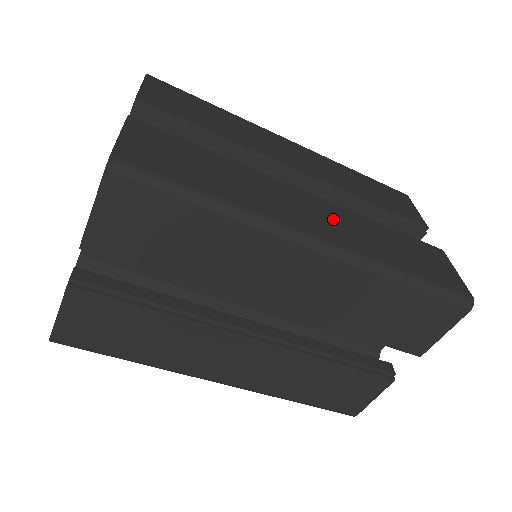
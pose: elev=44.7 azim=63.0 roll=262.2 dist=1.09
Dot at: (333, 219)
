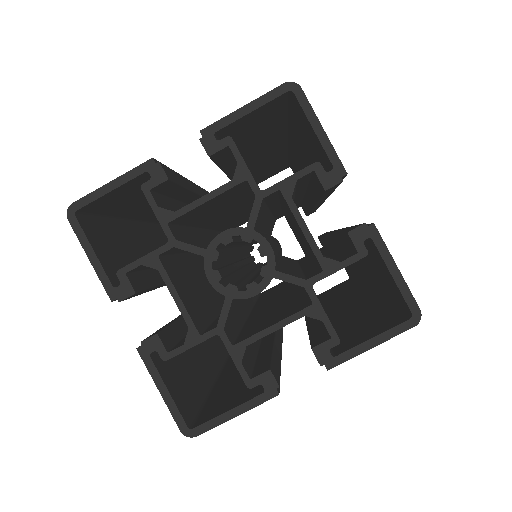
Dot at: occluded
